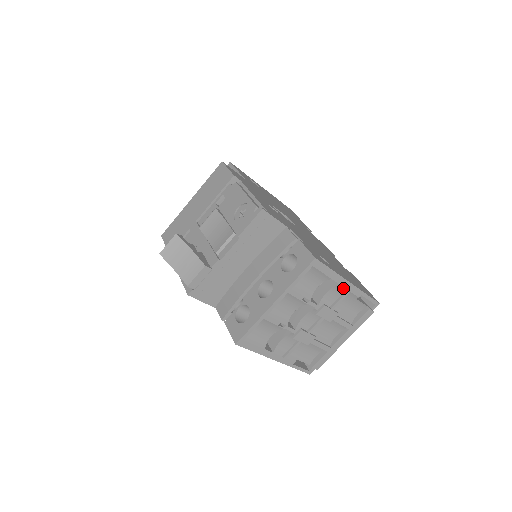
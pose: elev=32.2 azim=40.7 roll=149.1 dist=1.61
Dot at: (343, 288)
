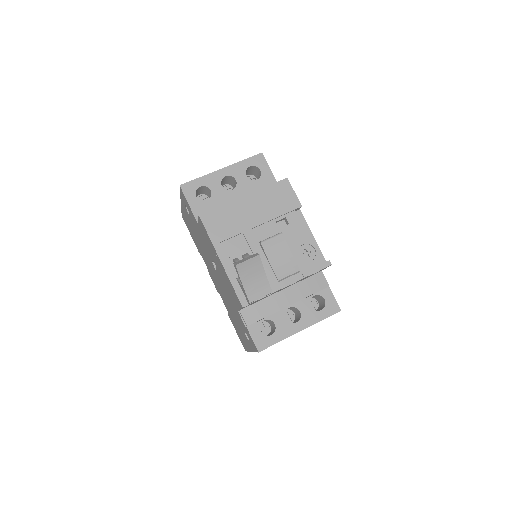
Dot at: occluded
